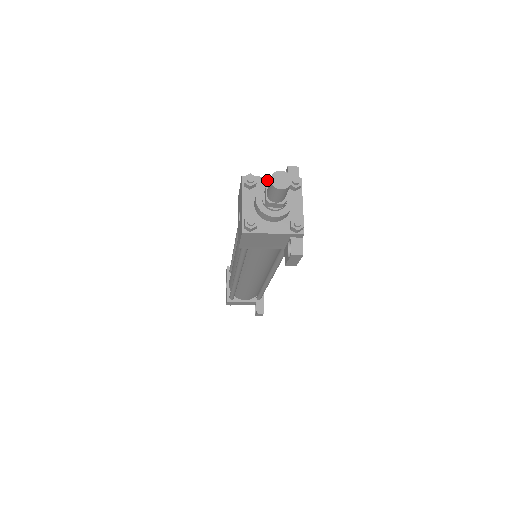
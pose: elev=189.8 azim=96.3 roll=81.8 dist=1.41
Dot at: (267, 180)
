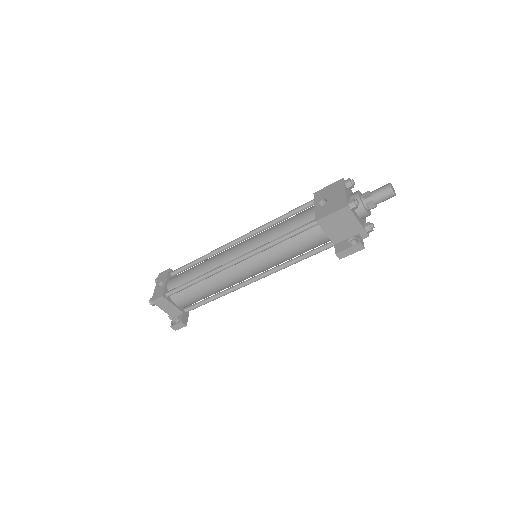
Dot at: (352, 192)
